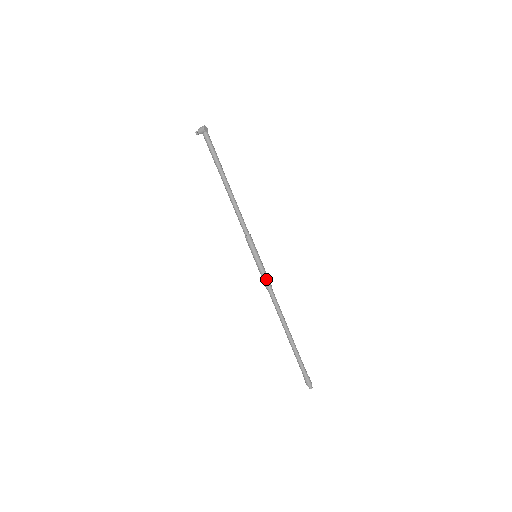
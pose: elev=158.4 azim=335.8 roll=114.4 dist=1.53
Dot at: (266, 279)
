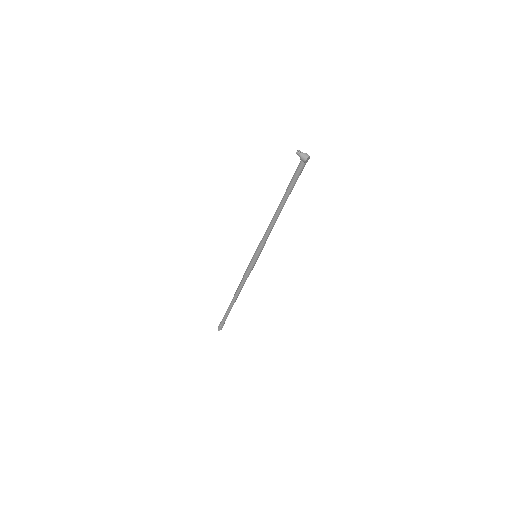
Dot at: (249, 272)
